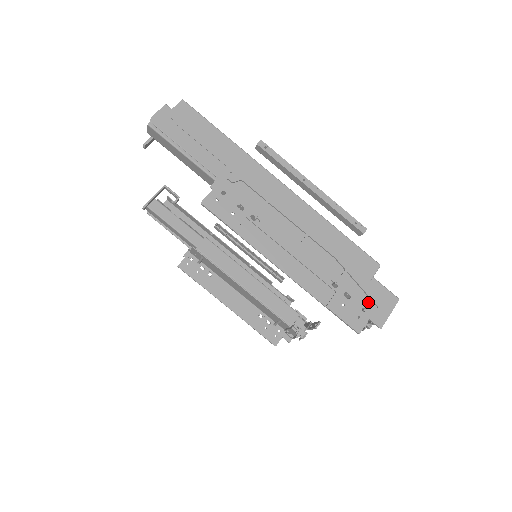
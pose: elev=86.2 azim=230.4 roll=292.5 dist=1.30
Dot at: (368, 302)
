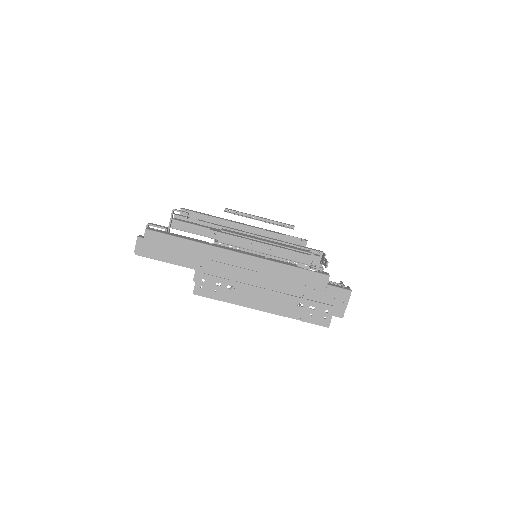
Dot at: (328, 305)
